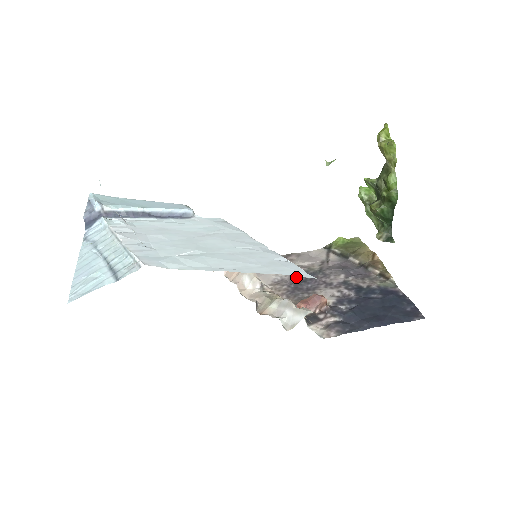
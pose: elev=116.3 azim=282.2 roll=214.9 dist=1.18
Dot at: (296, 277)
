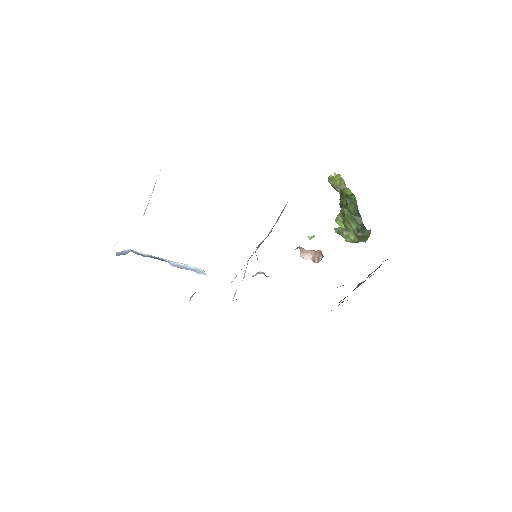
Dot at: occluded
